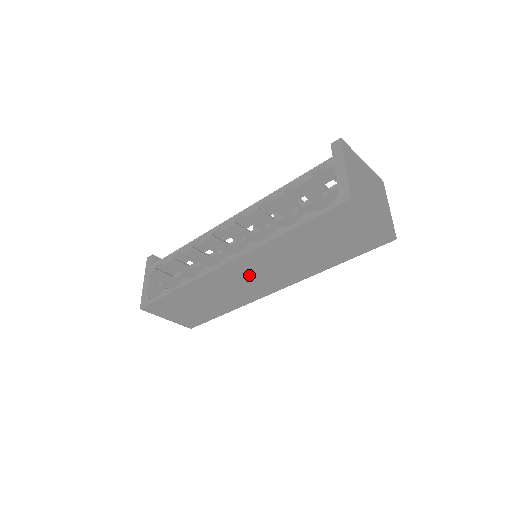
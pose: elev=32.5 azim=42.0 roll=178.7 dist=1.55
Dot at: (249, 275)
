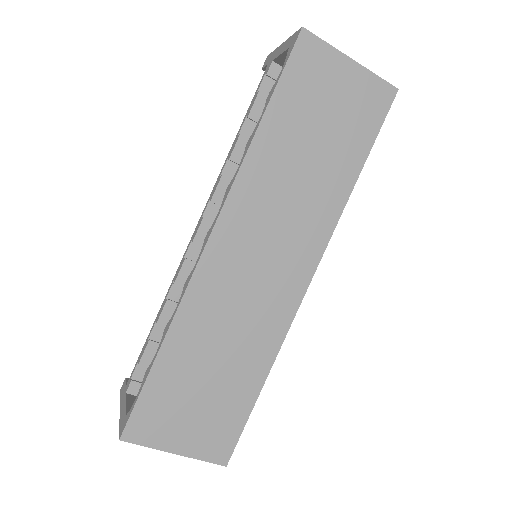
Dot at: (253, 255)
